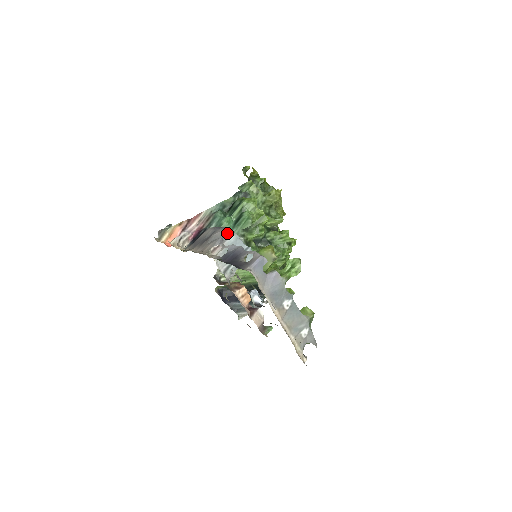
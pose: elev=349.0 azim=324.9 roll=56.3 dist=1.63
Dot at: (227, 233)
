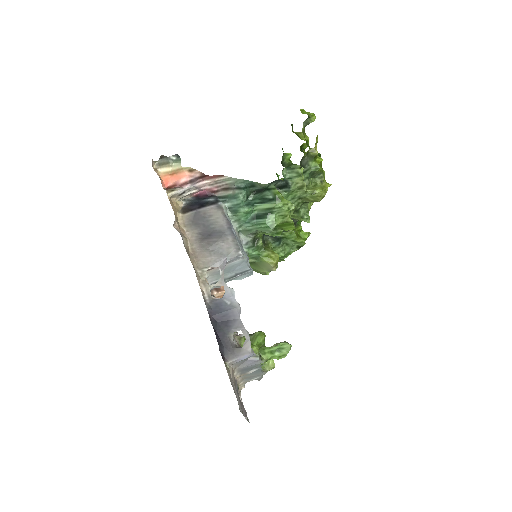
Dot at: (235, 256)
